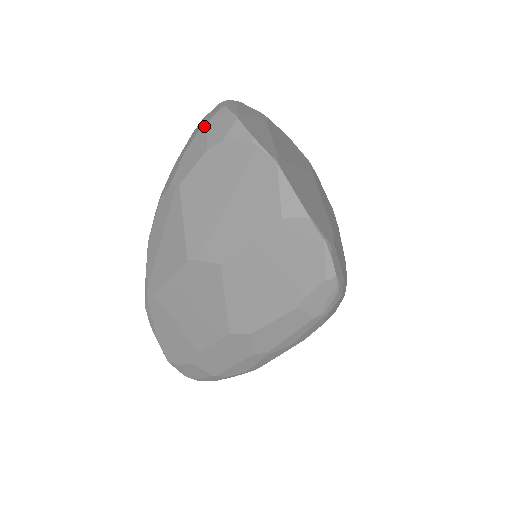
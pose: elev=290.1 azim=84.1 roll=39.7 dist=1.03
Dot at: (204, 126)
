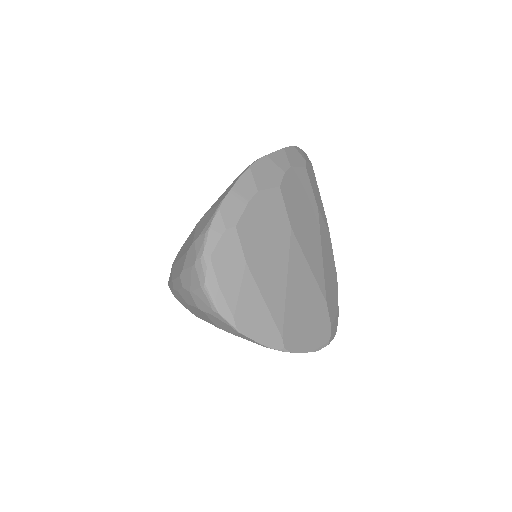
Dot at: (202, 312)
